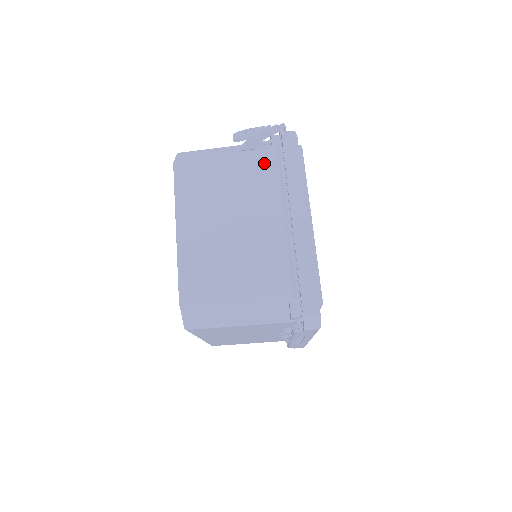
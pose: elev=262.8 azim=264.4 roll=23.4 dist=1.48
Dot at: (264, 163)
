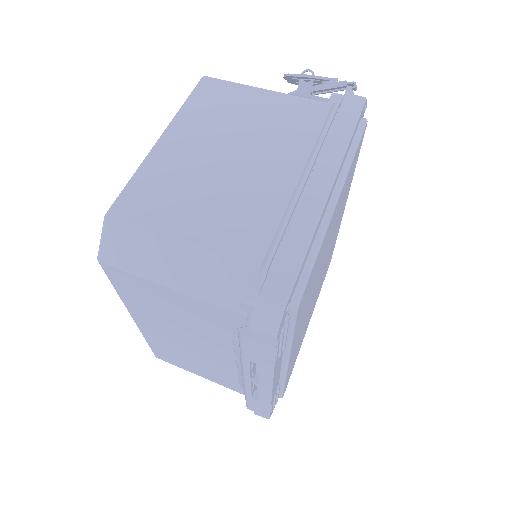
Dot at: (308, 112)
